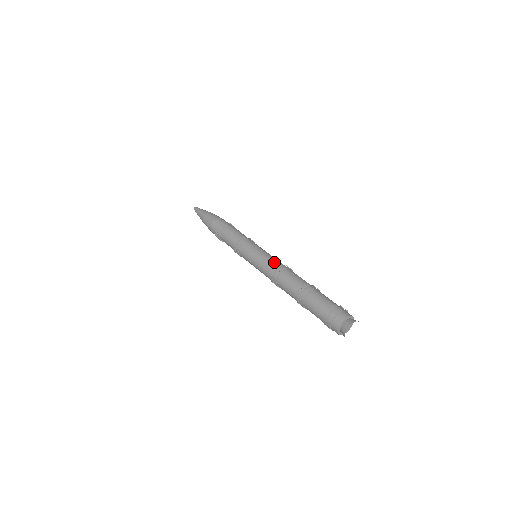
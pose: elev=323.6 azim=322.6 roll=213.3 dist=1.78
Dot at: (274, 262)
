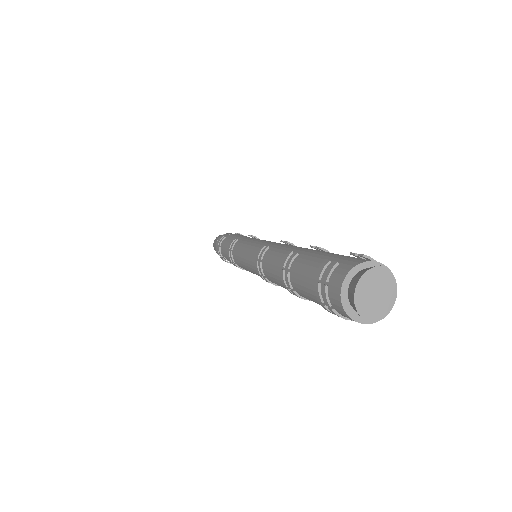
Dot at: (257, 249)
